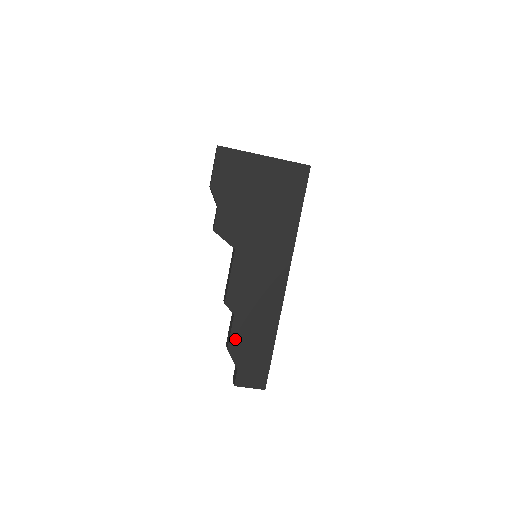
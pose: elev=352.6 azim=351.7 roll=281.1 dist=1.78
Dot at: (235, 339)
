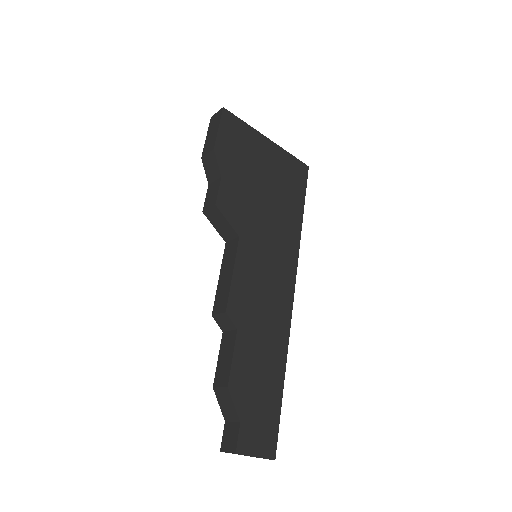
Dot at: (238, 370)
